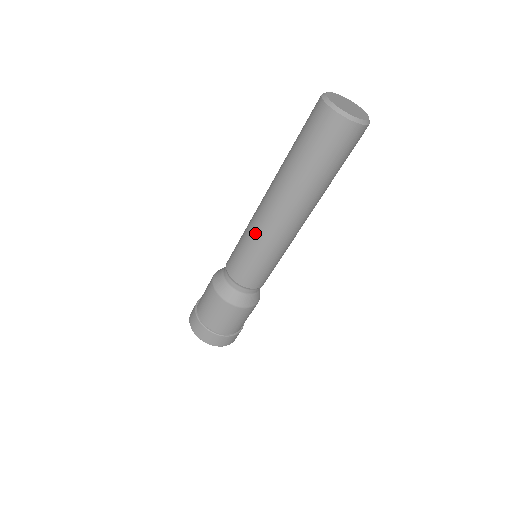
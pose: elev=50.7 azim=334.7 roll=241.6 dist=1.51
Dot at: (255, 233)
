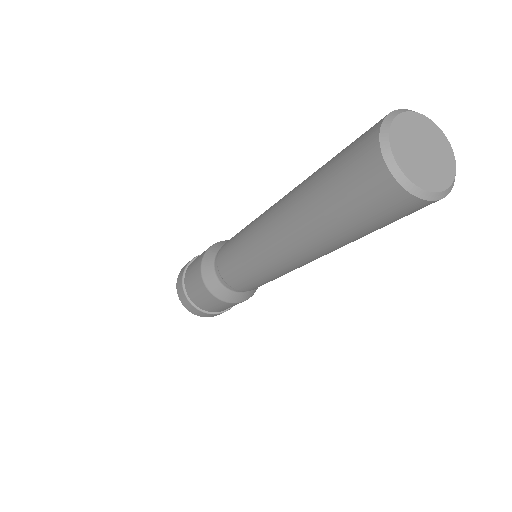
Dot at: (268, 270)
